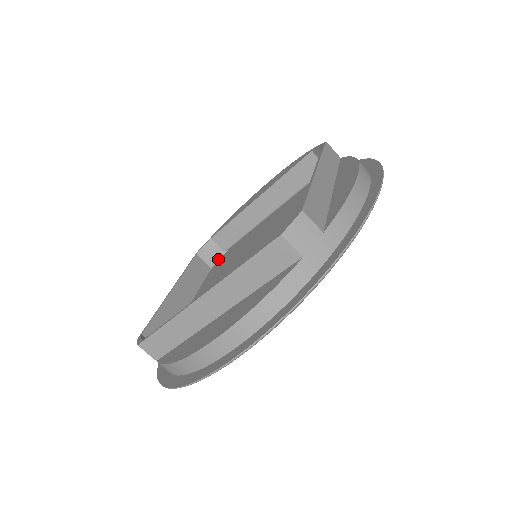
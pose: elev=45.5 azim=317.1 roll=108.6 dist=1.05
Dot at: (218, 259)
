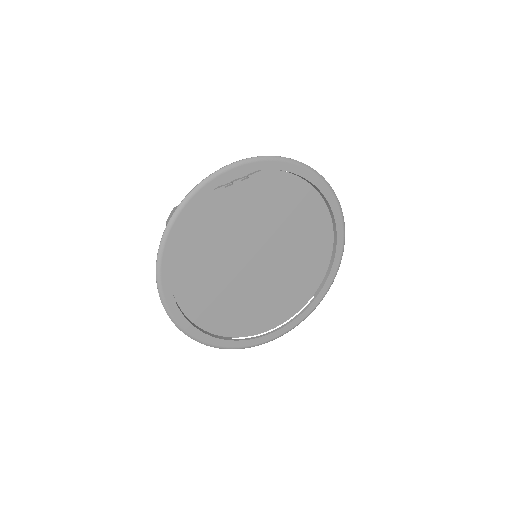
Dot at: occluded
